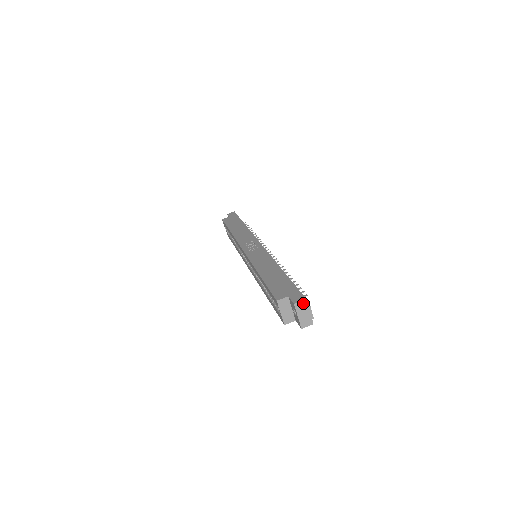
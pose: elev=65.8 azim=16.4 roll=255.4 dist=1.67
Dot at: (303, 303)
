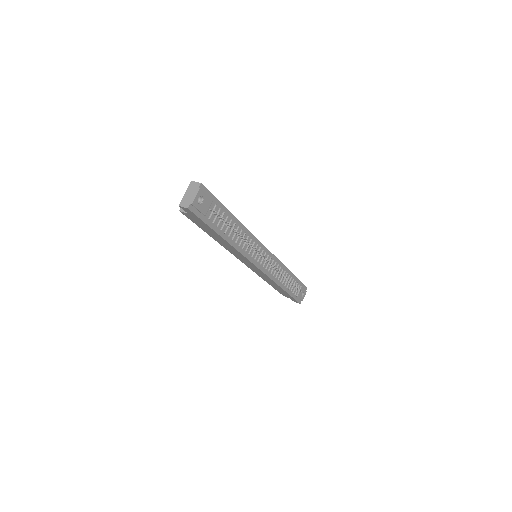
Dot at: (197, 185)
